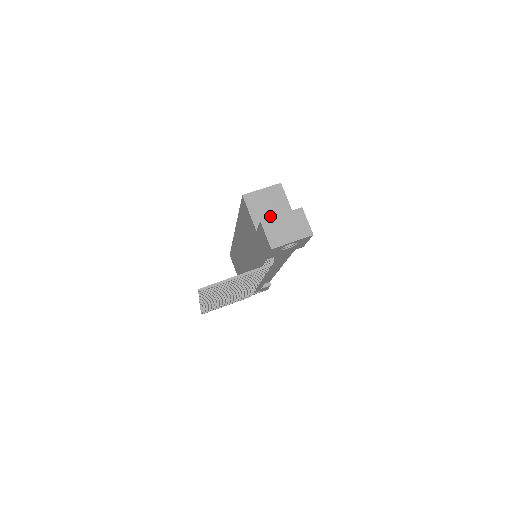
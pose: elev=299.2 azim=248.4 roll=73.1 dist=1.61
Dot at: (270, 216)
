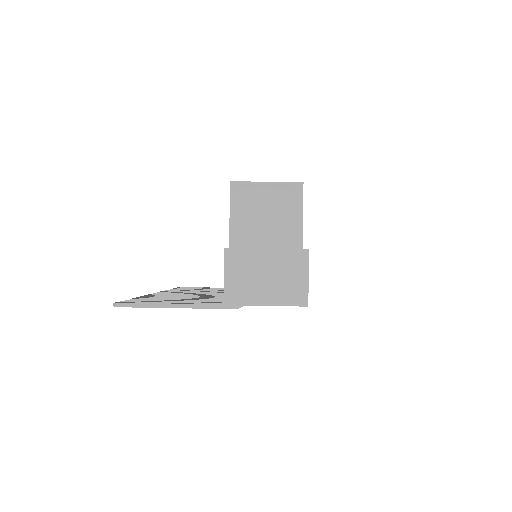
Dot at: (262, 233)
